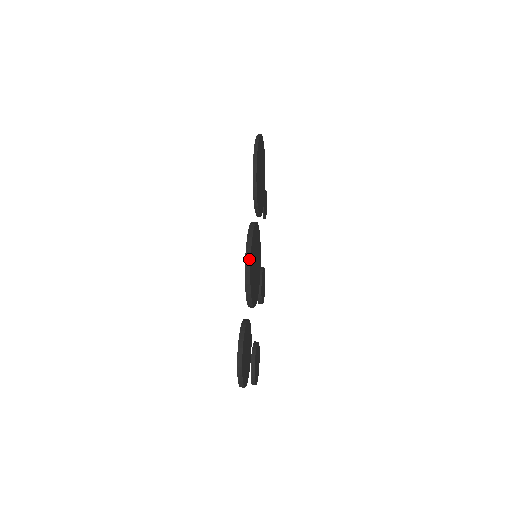
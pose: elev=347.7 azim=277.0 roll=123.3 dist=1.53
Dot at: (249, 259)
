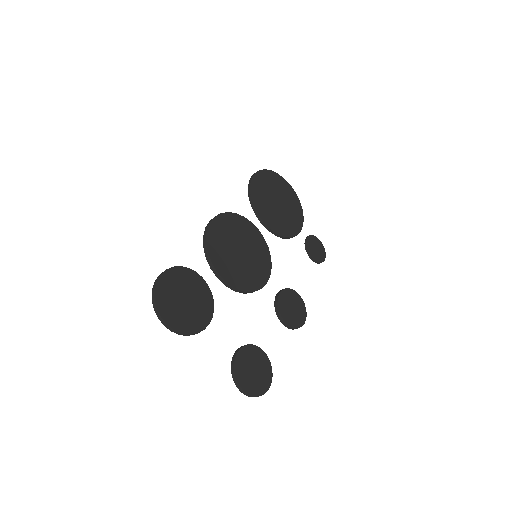
Dot at: (208, 225)
